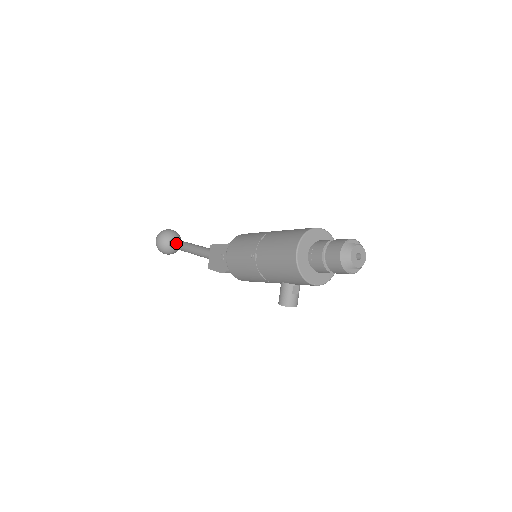
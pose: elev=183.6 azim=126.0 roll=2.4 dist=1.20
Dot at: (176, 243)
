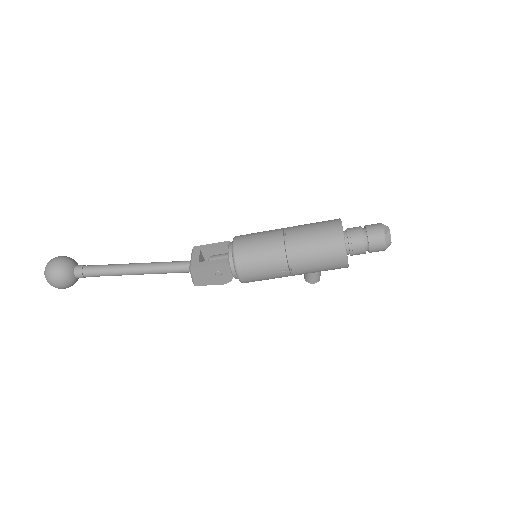
Dot at: (93, 274)
